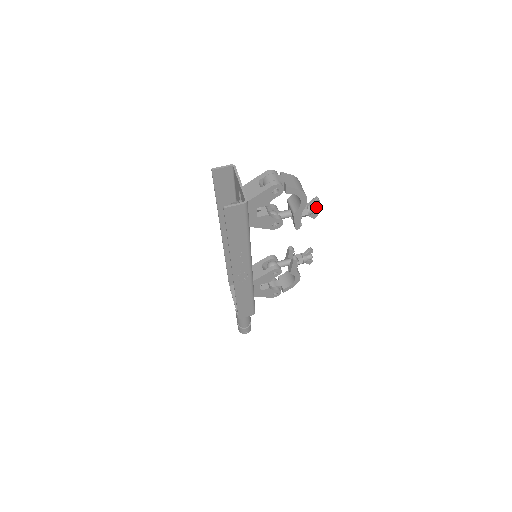
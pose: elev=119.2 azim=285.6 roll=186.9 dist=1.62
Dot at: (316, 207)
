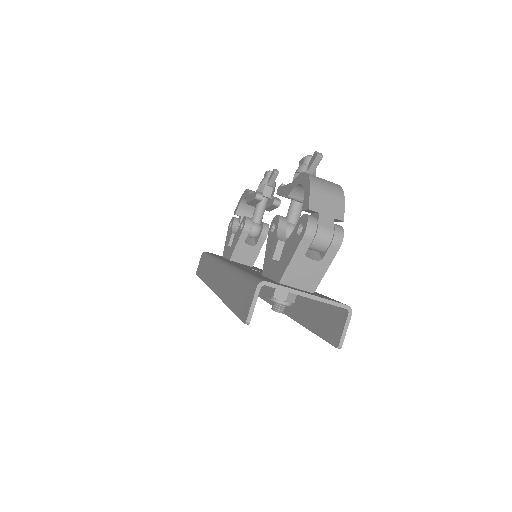
Dot at: occluded
